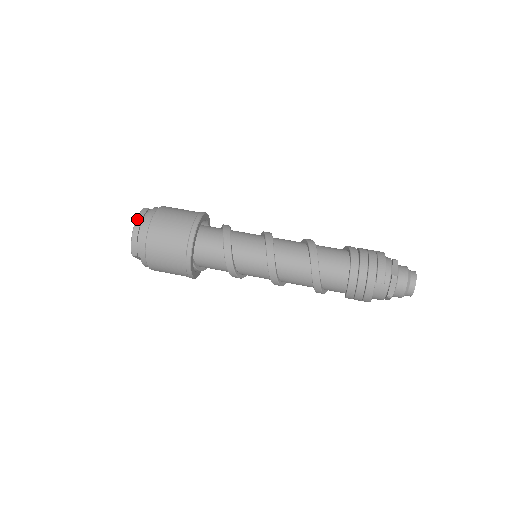
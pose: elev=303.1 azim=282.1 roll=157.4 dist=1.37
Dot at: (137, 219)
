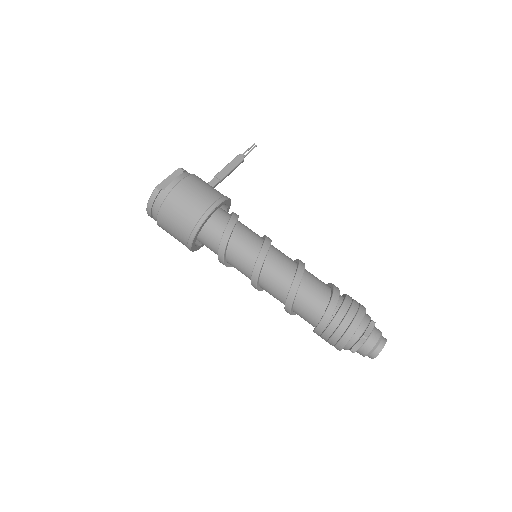
Dot at: (148, 203)
